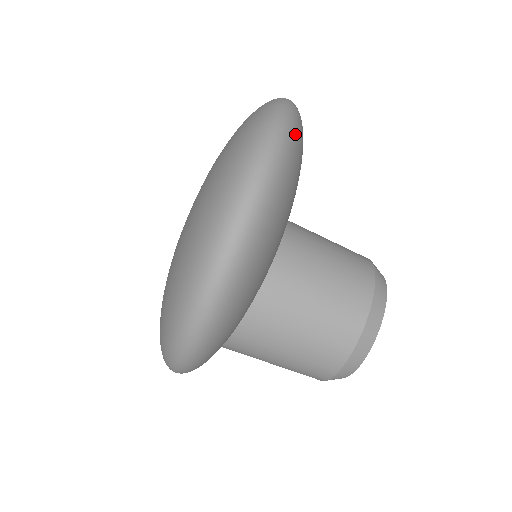
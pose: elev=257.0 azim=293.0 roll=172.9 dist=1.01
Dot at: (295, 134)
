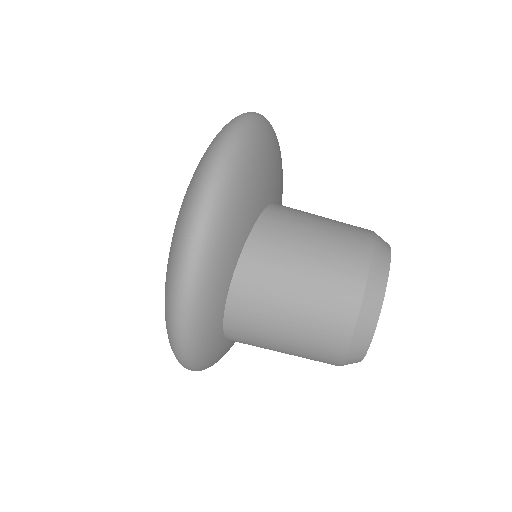
Dot at: occluded
